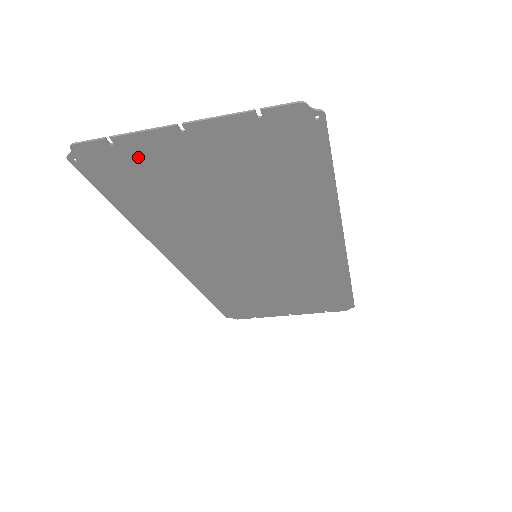
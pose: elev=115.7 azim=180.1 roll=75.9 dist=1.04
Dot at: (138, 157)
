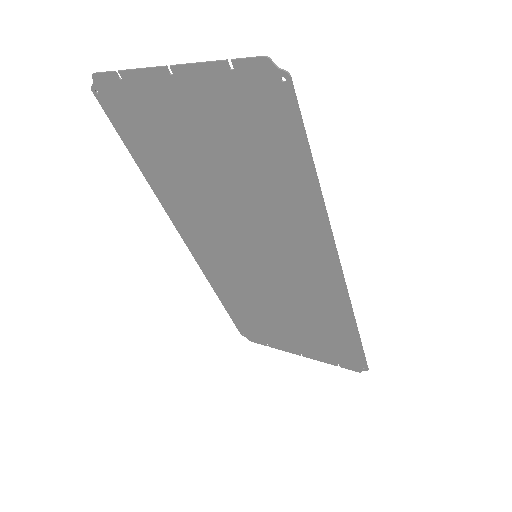
Dot at: (141, 99)
